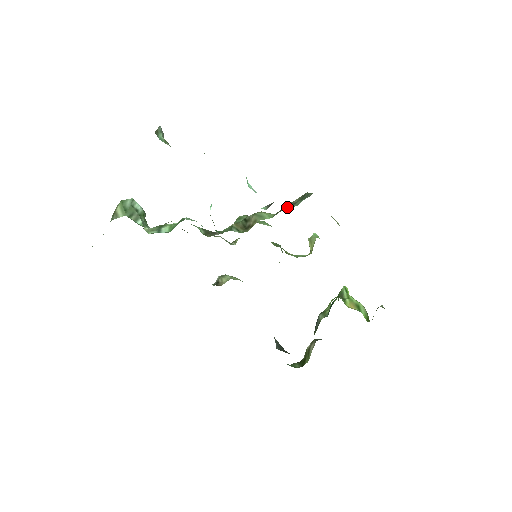
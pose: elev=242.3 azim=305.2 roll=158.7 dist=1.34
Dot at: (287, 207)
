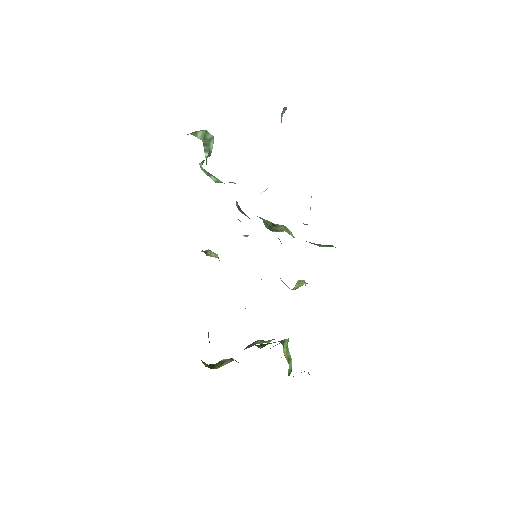
Dot at: (309, 242)
